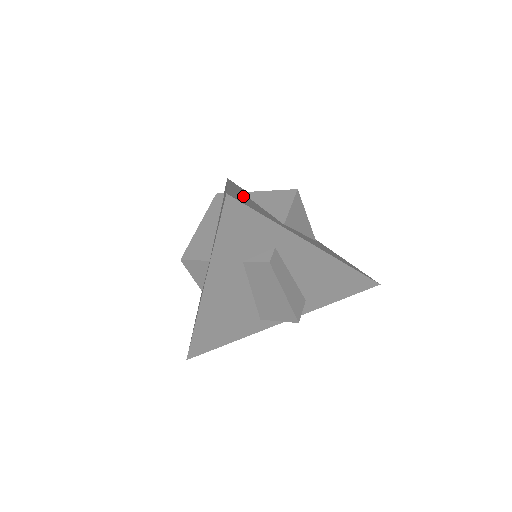
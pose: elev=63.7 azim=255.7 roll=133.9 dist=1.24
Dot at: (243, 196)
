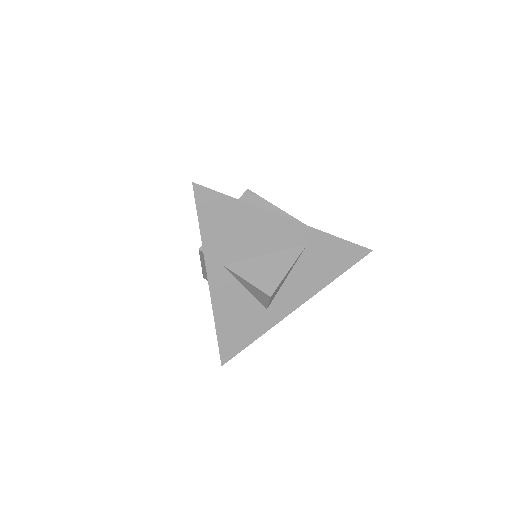
Dot at: (227, 300)
